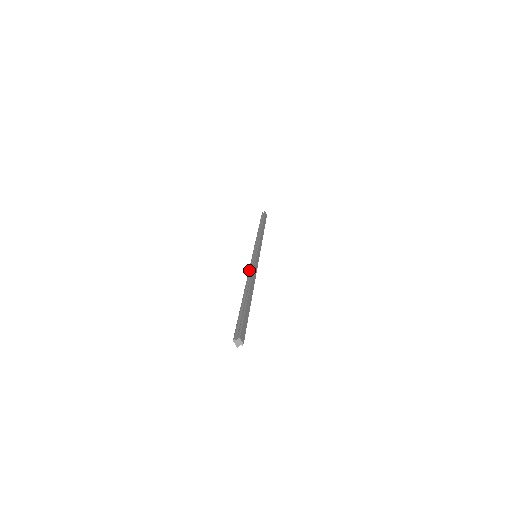
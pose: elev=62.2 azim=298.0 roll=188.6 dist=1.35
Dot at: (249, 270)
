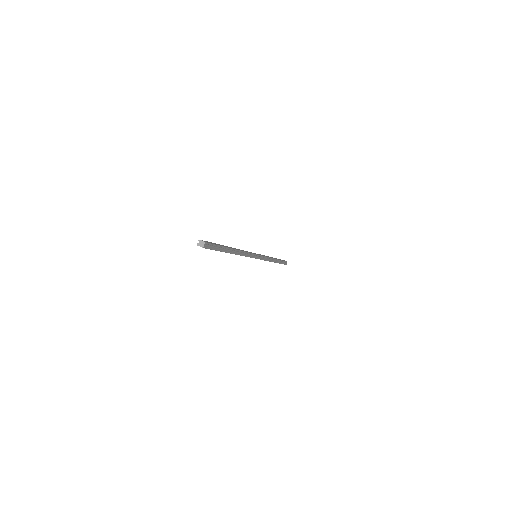
Dot at: occluded
